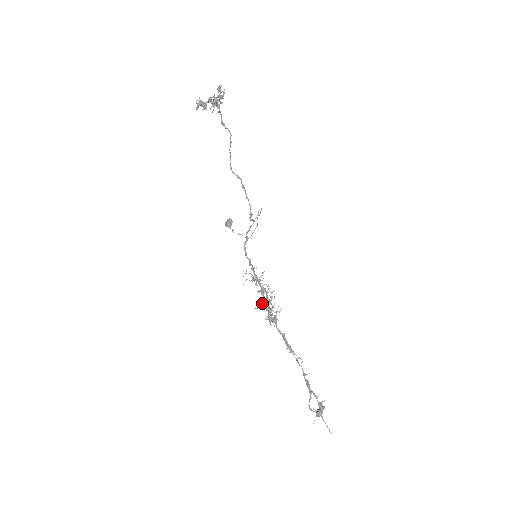
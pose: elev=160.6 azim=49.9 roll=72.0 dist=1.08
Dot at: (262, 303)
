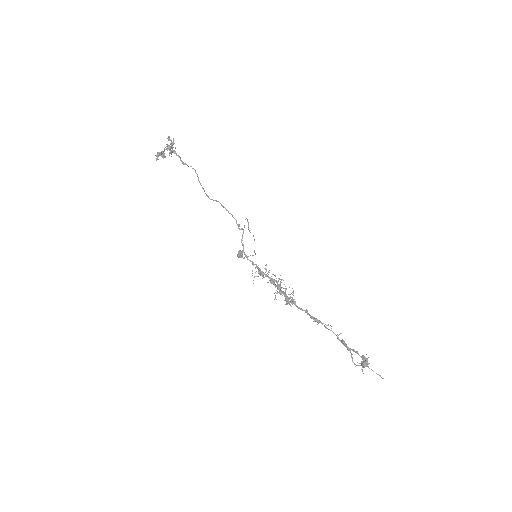
Dot at: (277, 292)
